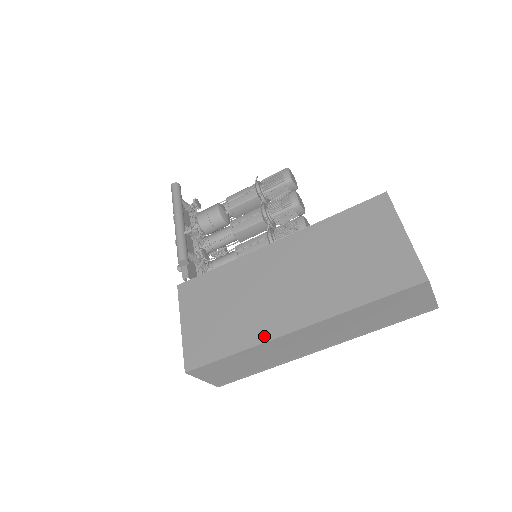
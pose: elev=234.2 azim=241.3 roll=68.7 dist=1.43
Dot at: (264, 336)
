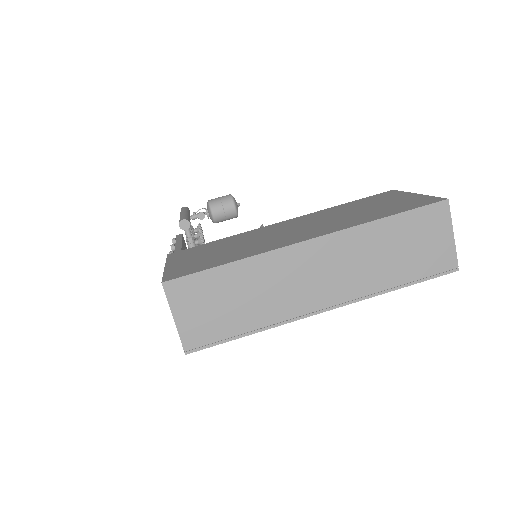
Dot at: (270, 248)
